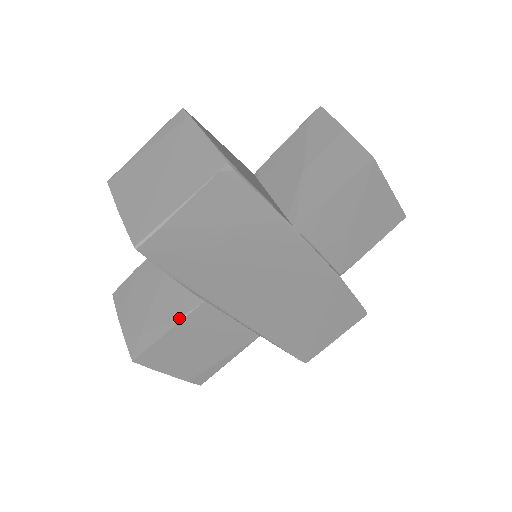
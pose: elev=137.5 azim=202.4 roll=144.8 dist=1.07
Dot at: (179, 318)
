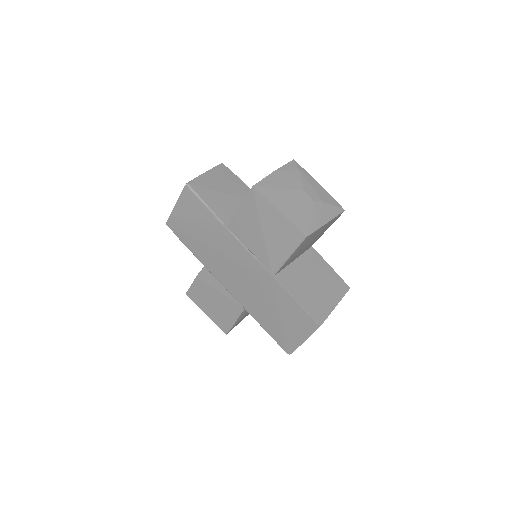
Dot at: (198, 274)
